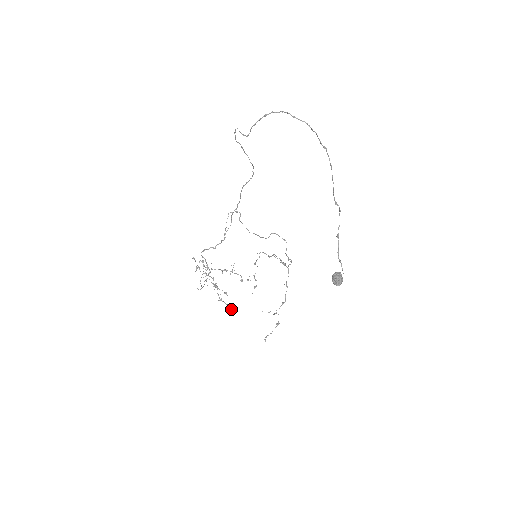
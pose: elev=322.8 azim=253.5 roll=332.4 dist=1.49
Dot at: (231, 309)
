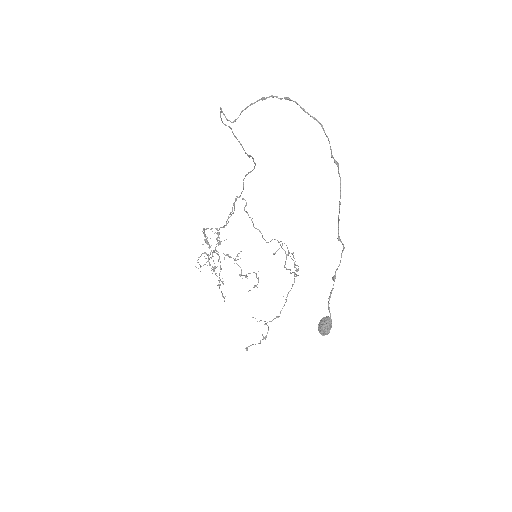
Dot at: (224, 300)
